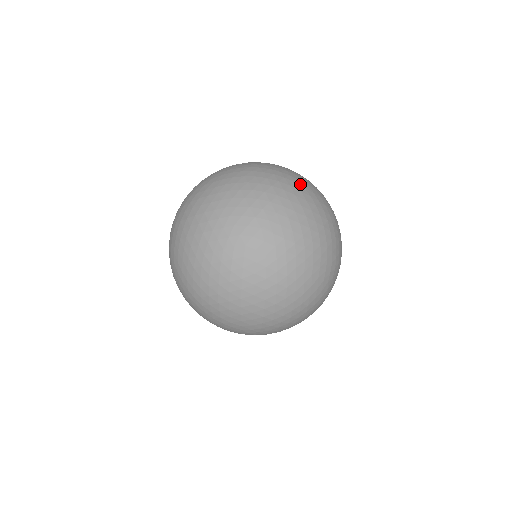
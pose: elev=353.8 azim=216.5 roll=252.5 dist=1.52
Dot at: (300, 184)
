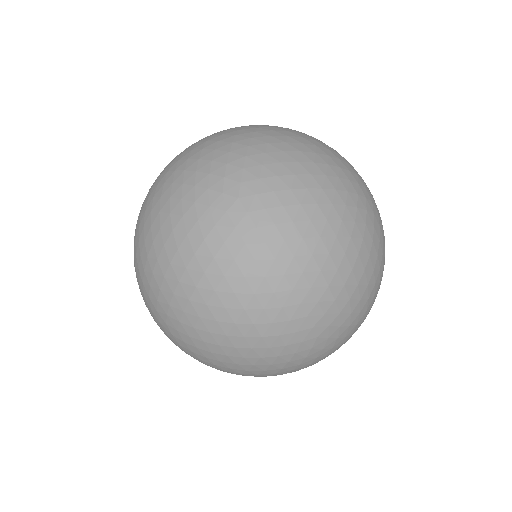
Dot at: (370, 209)
